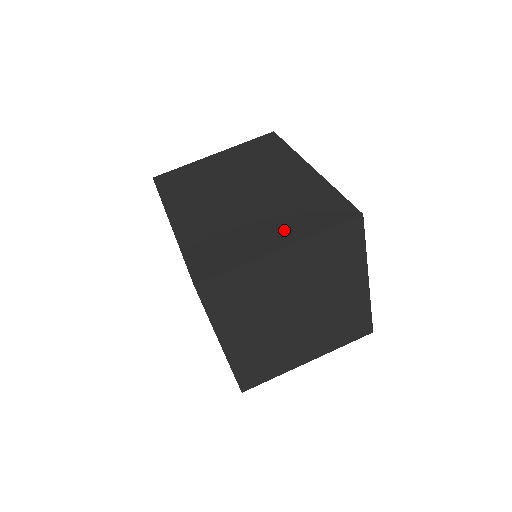
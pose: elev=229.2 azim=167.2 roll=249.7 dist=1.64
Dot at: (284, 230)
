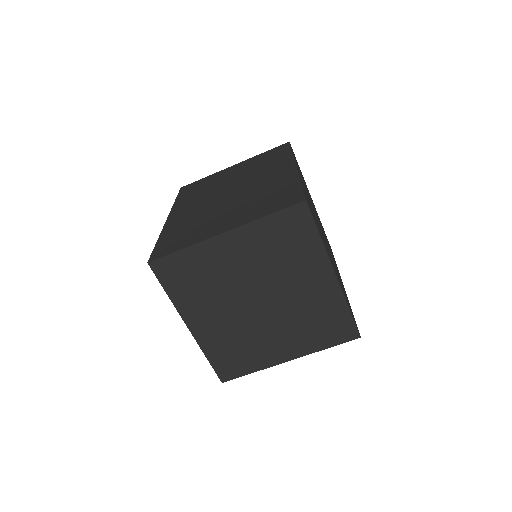
Dot at: (237, 218)
